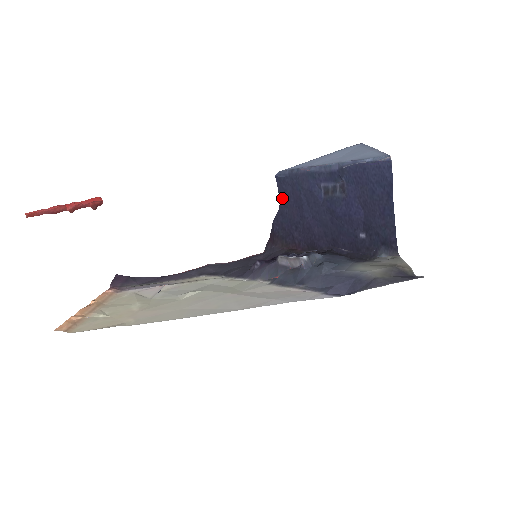
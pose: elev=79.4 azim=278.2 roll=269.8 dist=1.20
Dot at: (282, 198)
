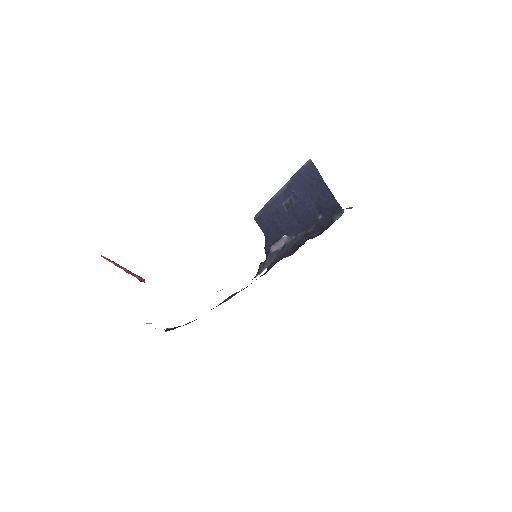
Dot at: (264, 230)
